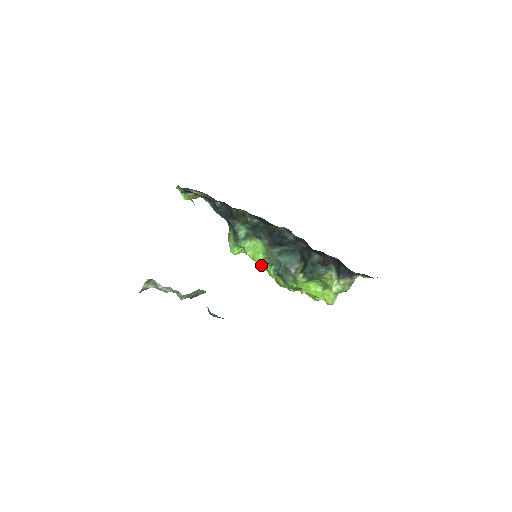
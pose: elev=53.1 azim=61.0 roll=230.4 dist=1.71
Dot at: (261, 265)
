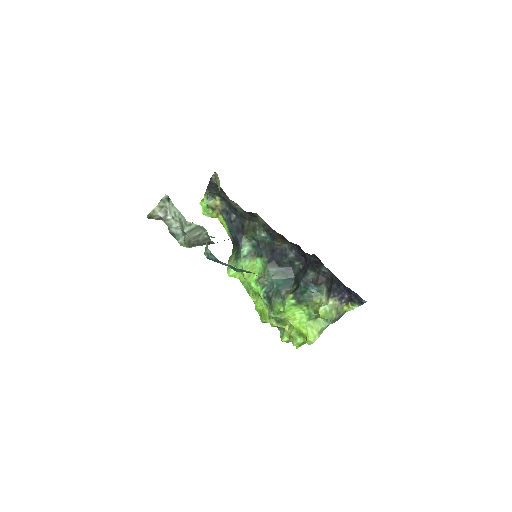
Dot at: (253, 287)
